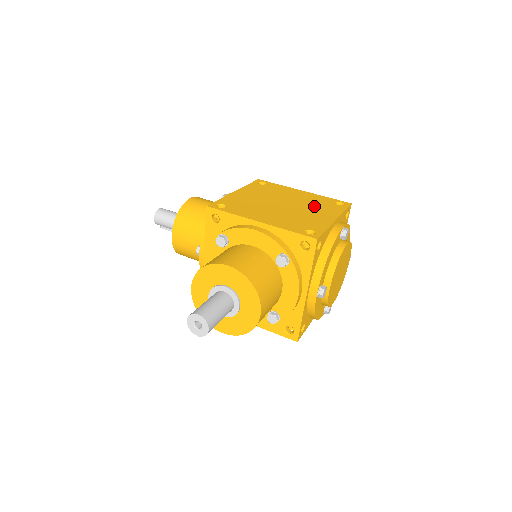
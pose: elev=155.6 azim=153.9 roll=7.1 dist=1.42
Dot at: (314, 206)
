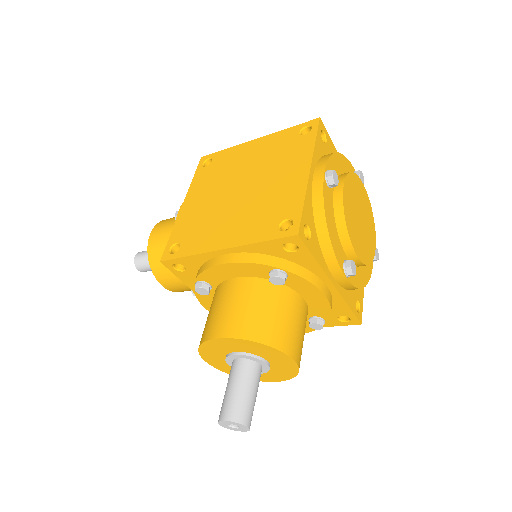
Dot at: (276, 162)
